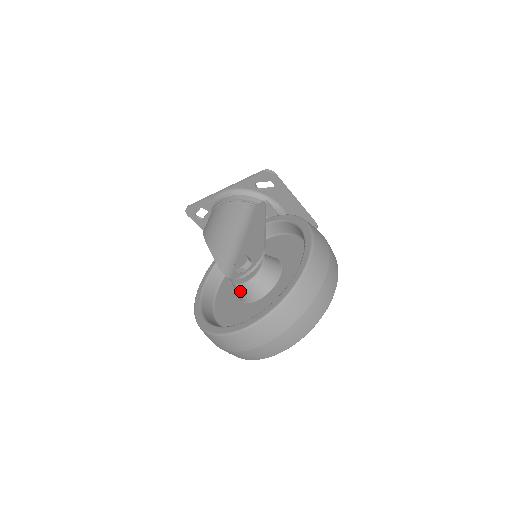
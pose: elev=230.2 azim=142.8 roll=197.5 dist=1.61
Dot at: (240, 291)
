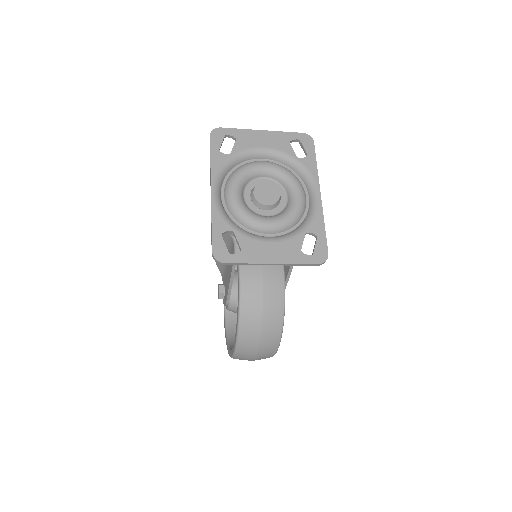
Dot at: occluded
